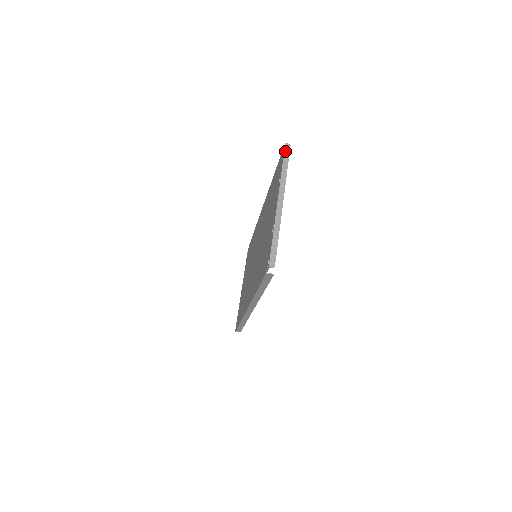
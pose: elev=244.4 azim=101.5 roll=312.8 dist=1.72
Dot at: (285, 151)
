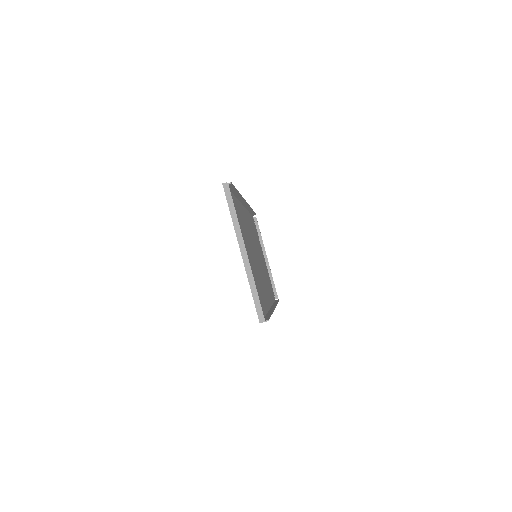
Dot at: (226, 193)
